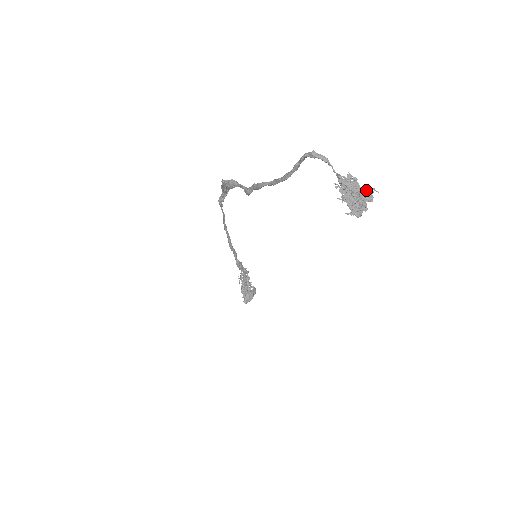
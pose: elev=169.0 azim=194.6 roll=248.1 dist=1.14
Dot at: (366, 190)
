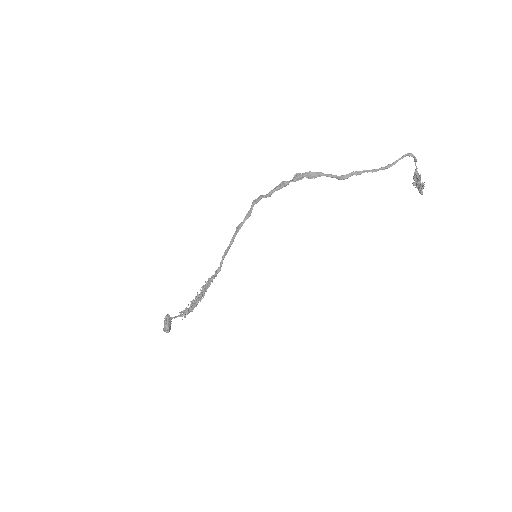
Dot at: occluded
